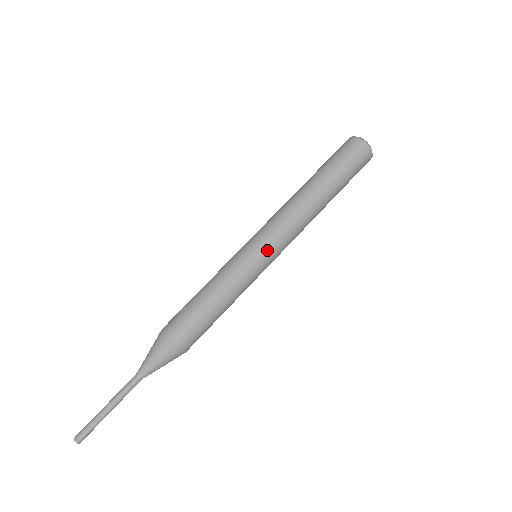
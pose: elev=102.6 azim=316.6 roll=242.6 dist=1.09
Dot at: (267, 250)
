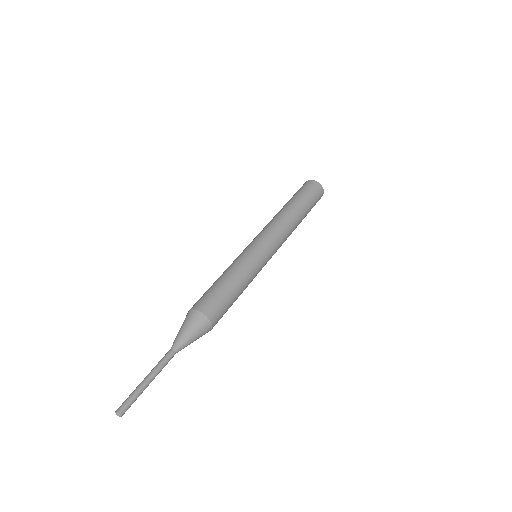
Dot at: (258, 242)
